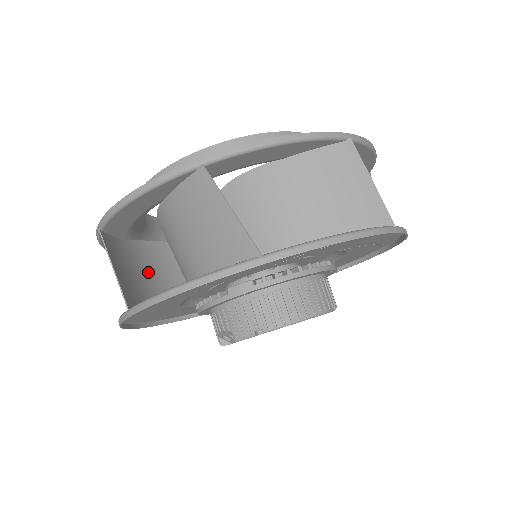
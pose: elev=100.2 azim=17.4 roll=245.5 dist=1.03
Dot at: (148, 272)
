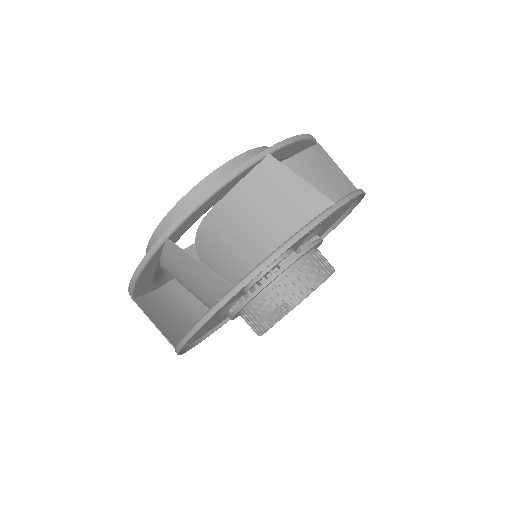
Dot at: (186, 286)
